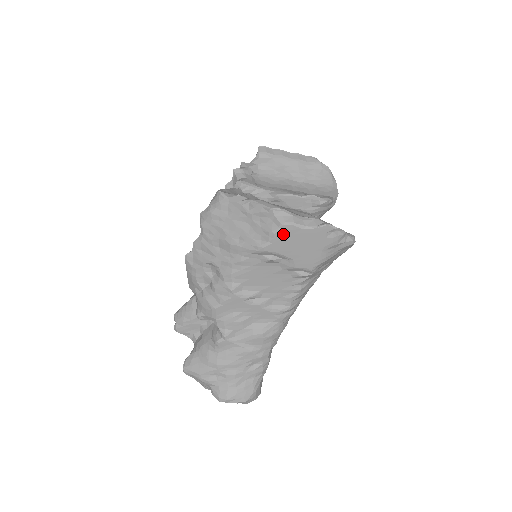
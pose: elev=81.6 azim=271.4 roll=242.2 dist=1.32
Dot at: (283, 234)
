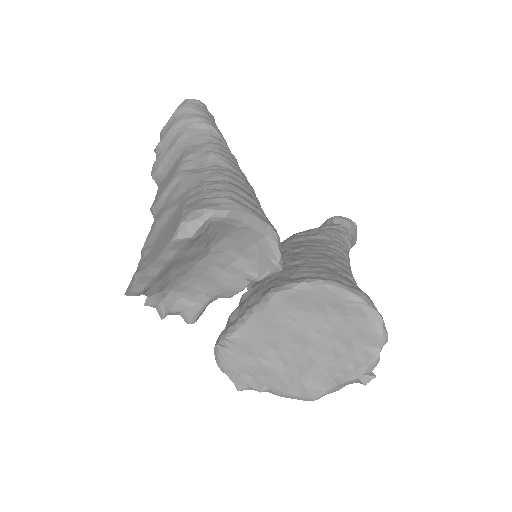
Dot at: occluded
